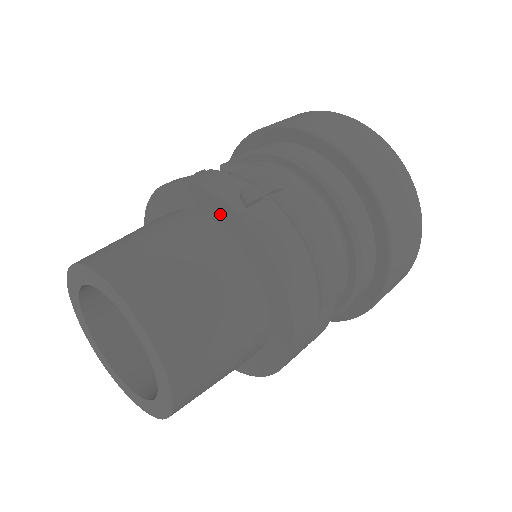
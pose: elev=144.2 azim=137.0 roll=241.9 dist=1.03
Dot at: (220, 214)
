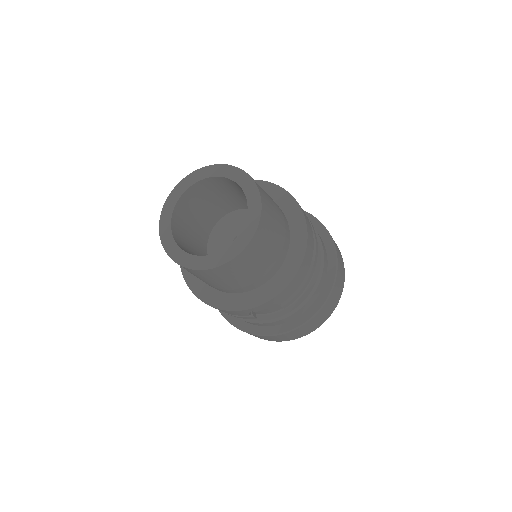
Dot at: (265, 190)
